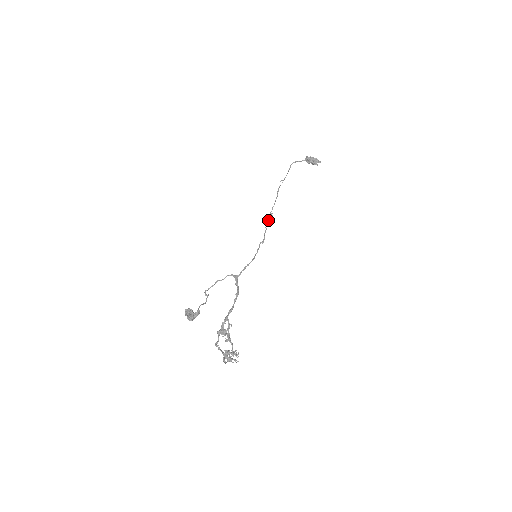
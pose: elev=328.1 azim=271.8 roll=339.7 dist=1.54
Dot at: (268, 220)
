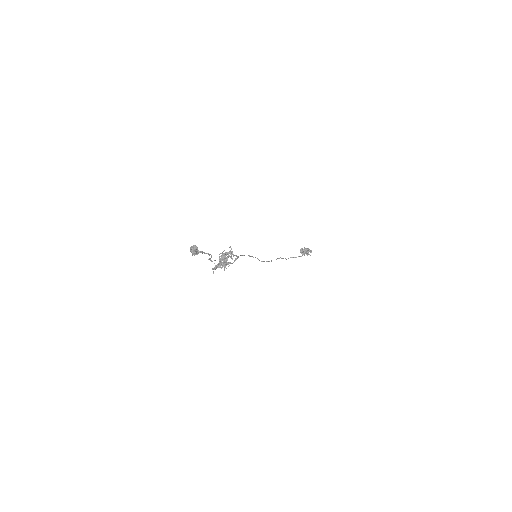
Dot at: (268, 261)
